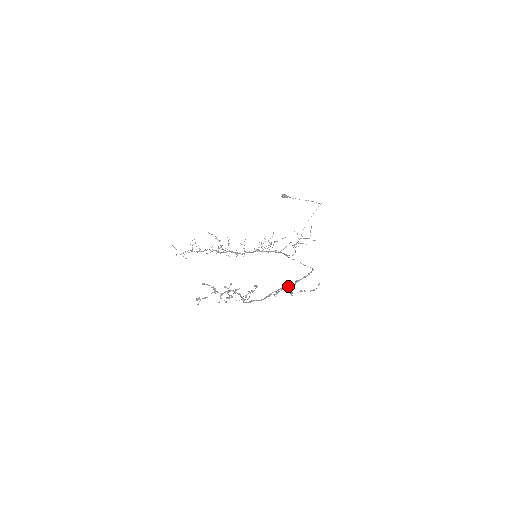
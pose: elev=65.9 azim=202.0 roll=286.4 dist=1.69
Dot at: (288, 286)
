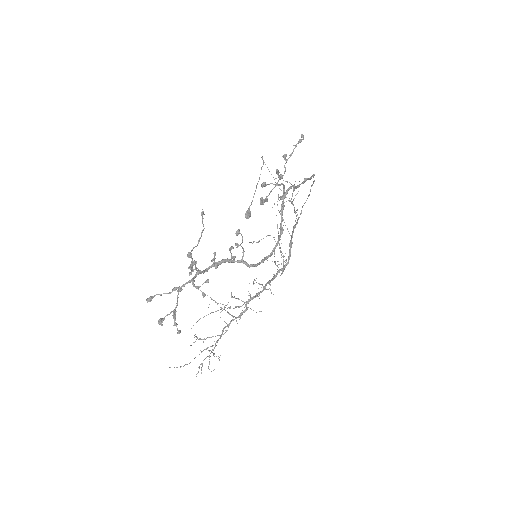
Dot at: (284, 194)
